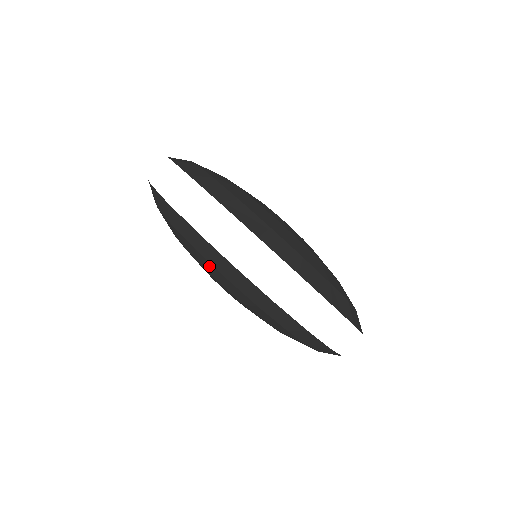
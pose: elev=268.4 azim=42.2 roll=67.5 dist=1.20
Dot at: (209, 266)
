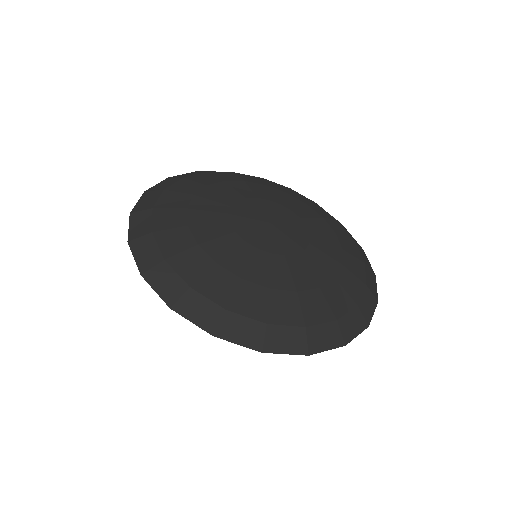
Dot at: occluded
